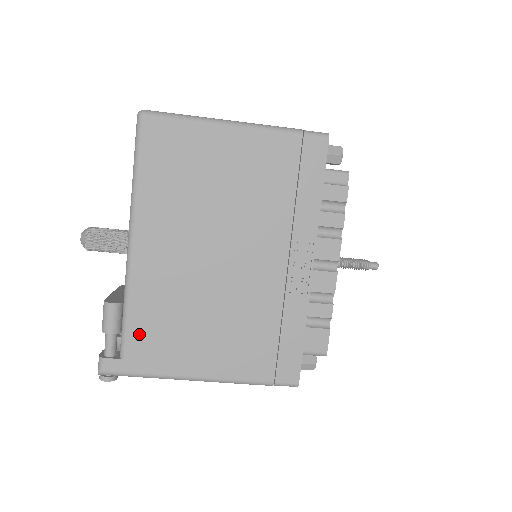
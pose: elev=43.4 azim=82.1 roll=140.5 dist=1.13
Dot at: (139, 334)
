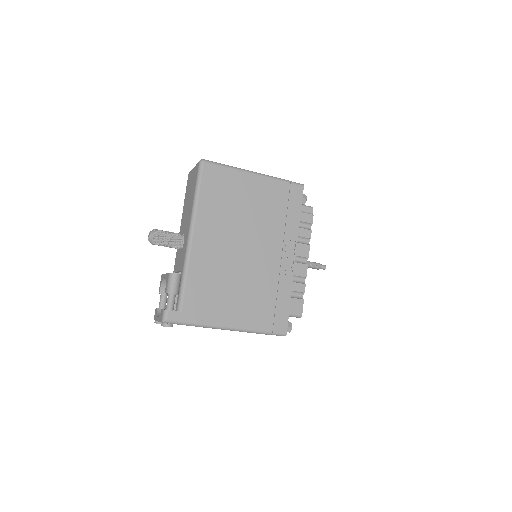
Dot at: (192, 295)
